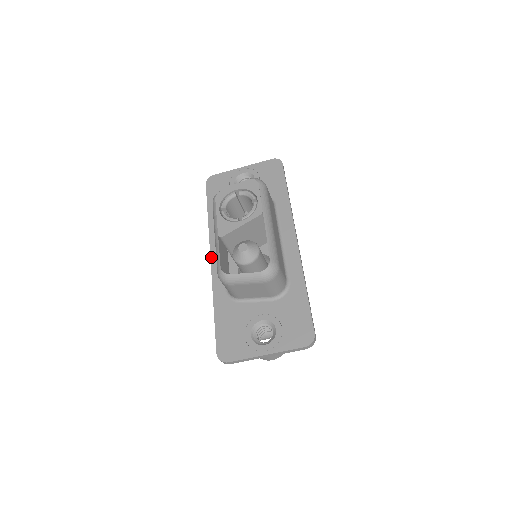
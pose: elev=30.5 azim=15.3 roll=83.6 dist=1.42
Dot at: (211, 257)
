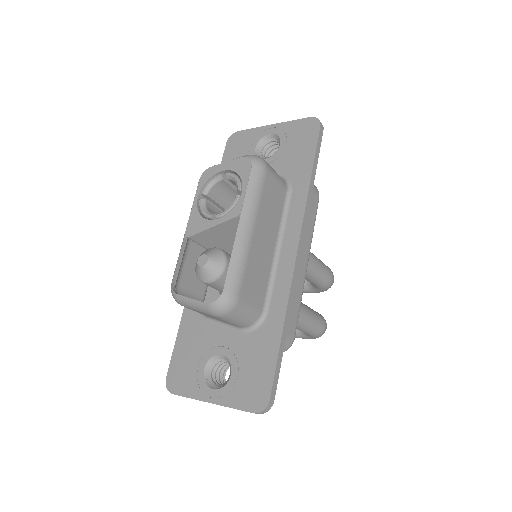
Dot at: occluded
